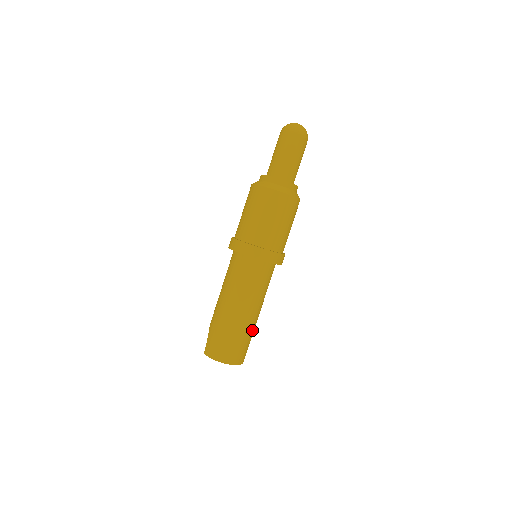
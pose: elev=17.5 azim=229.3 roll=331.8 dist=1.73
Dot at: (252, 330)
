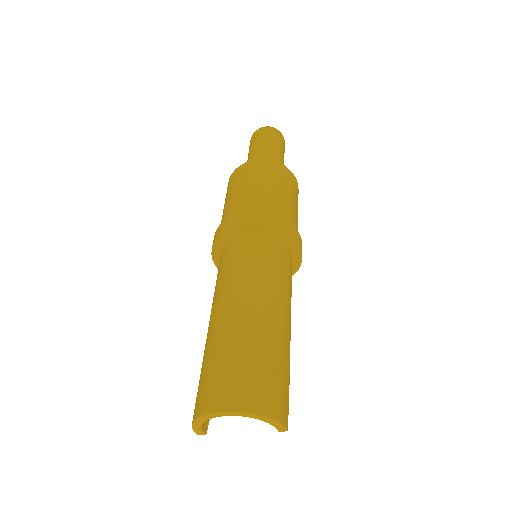
Dot at: (254, 338)
